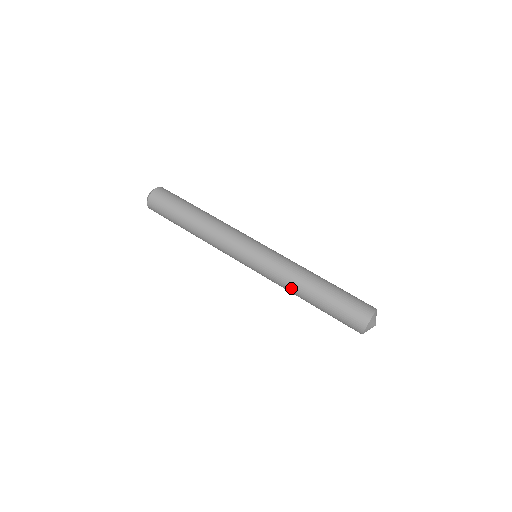
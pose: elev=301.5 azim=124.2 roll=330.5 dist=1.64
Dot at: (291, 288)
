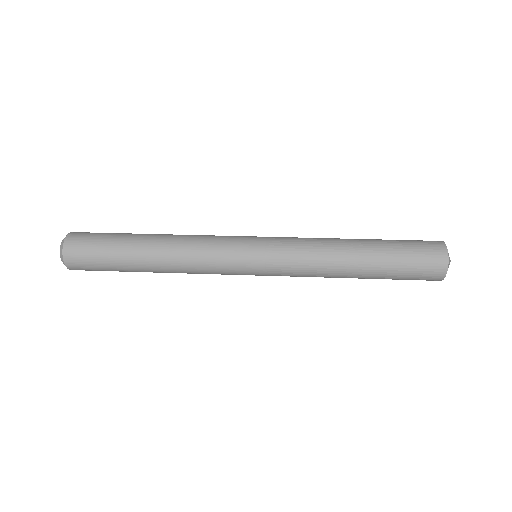
Dot at: (328, 242)
